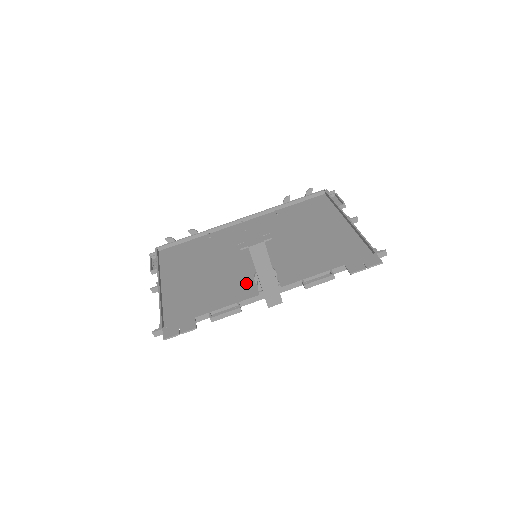
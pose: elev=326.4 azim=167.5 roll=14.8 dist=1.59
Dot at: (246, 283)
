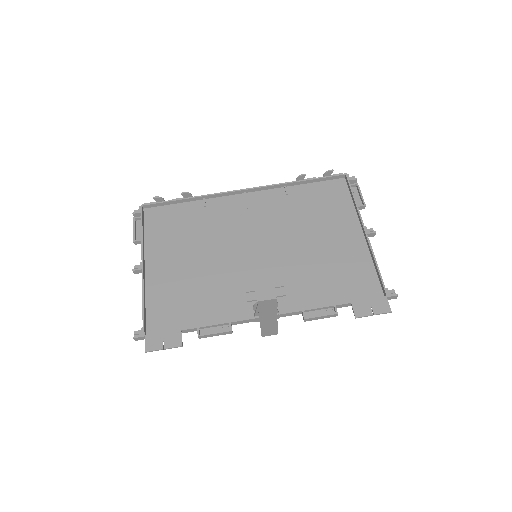
Dot at: (241, 293)
